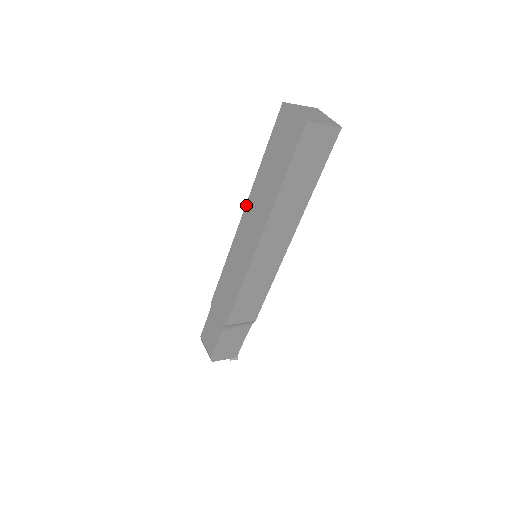
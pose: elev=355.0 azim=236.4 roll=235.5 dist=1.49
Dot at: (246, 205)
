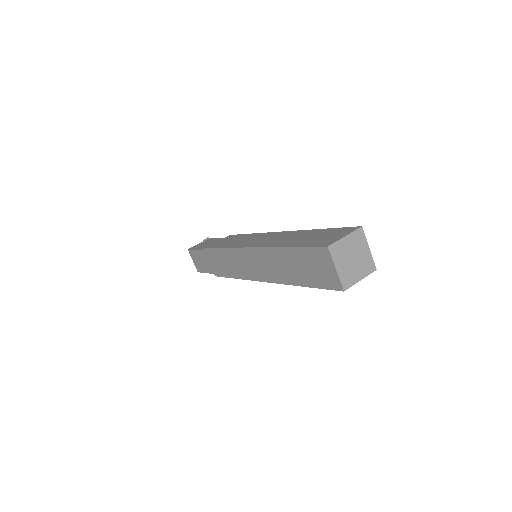
Dot at: (259, 248)
